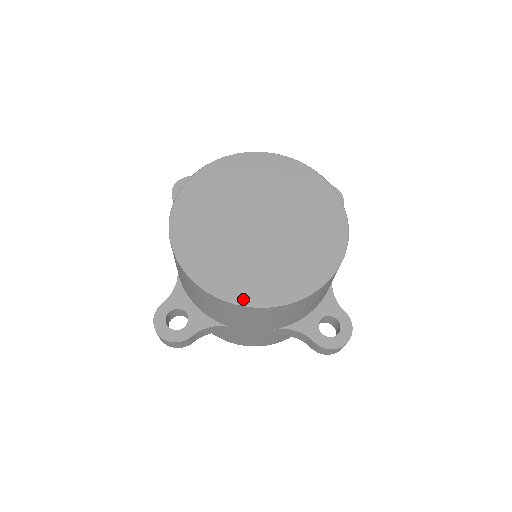
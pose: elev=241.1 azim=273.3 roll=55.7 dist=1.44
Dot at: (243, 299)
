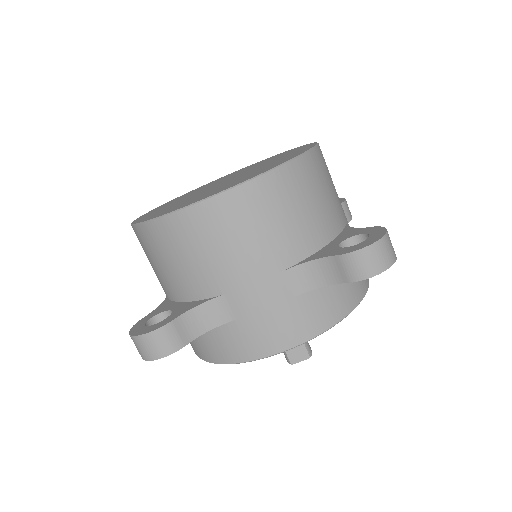
Dot at: (199, 200)
